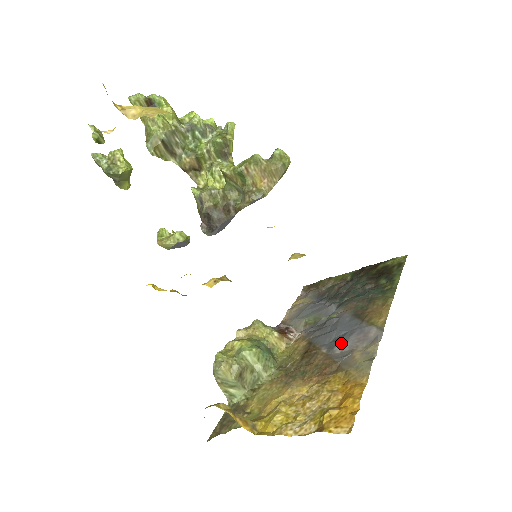
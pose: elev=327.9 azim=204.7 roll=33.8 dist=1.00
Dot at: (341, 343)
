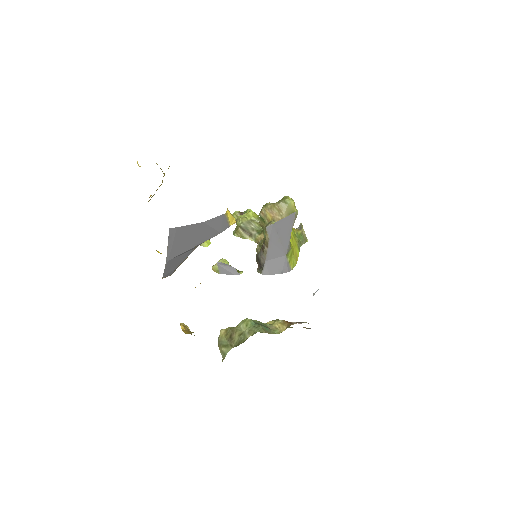
Dot at: occluded
